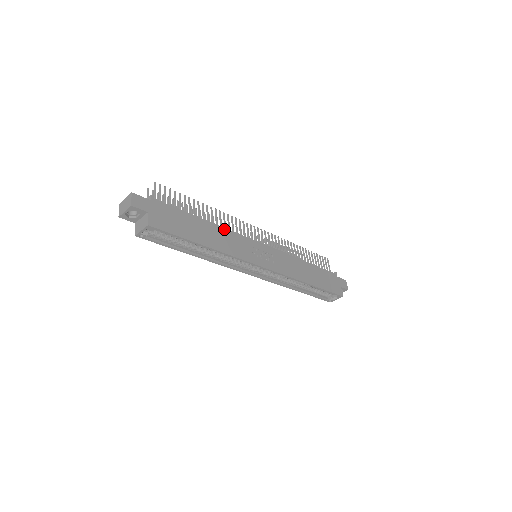
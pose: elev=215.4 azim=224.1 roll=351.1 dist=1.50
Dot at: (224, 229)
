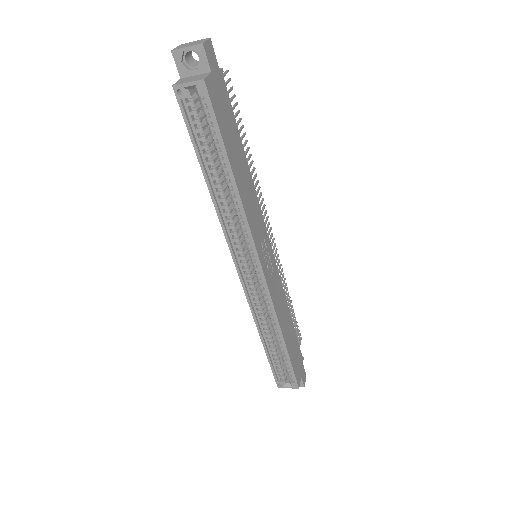
Dot at: (254, 189)
